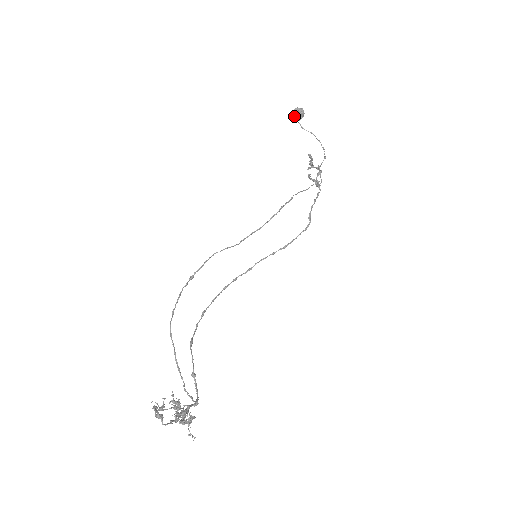
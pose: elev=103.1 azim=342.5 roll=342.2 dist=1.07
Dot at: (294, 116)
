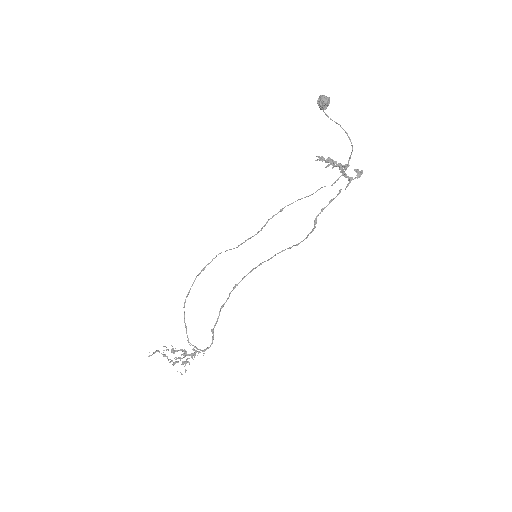
Dot at: (319, 105)
